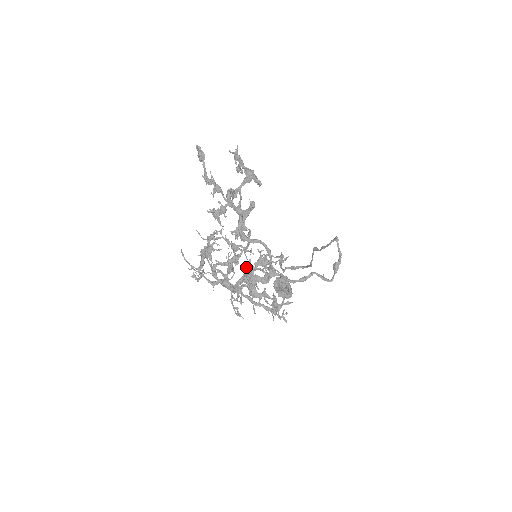
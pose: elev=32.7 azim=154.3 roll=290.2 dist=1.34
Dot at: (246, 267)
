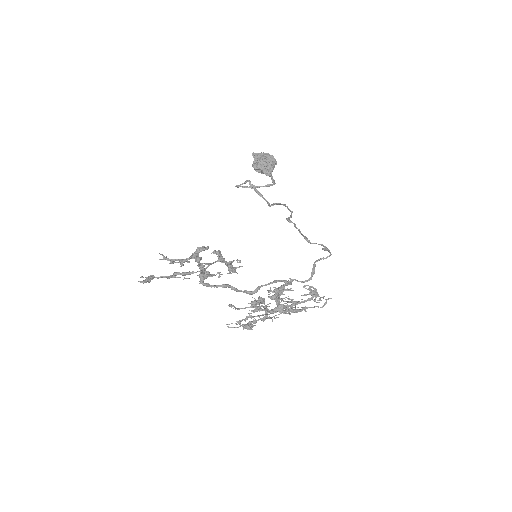
Dot at: (273, 299)
